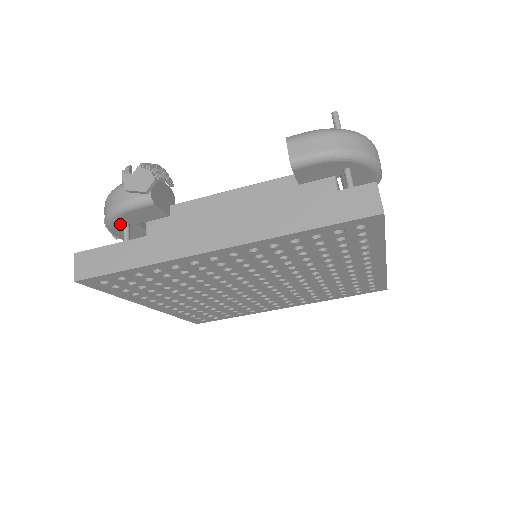
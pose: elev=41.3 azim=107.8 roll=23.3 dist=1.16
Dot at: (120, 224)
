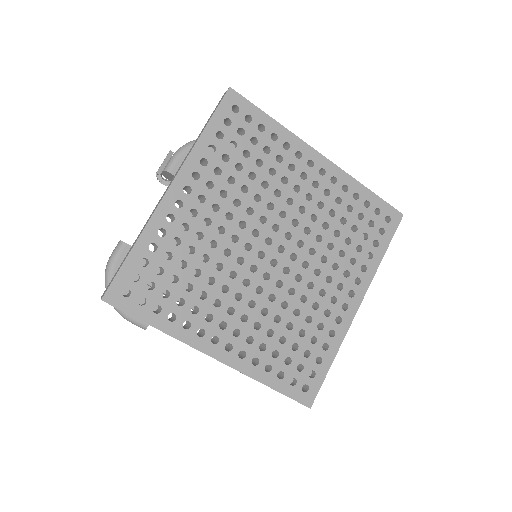
Dot at: occluded
